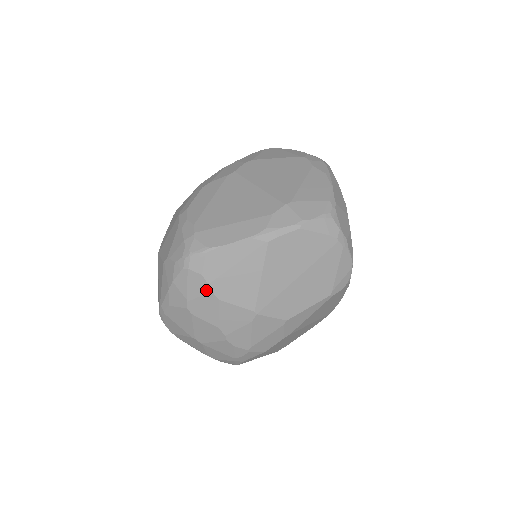
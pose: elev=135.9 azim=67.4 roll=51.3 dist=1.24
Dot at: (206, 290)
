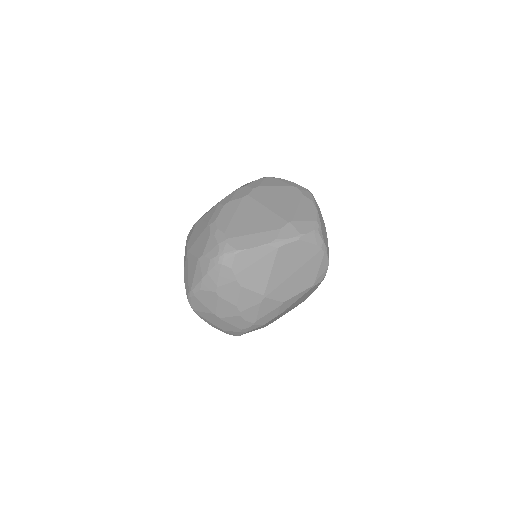
Dot at: (232, 279)
